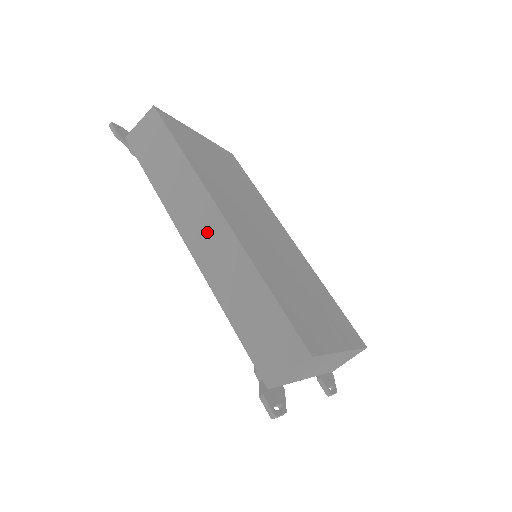
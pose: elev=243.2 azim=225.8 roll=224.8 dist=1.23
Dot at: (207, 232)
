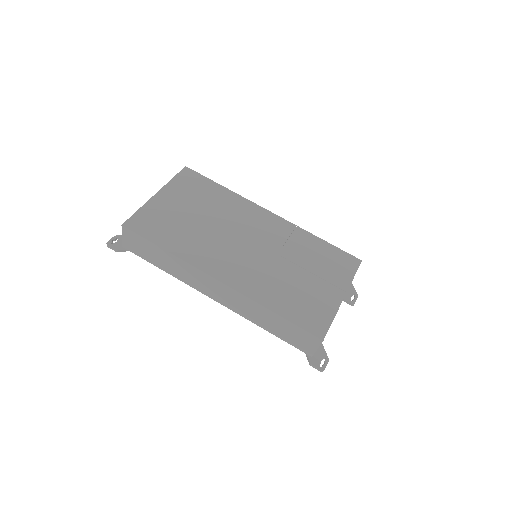
Dot at: (220, 292)
